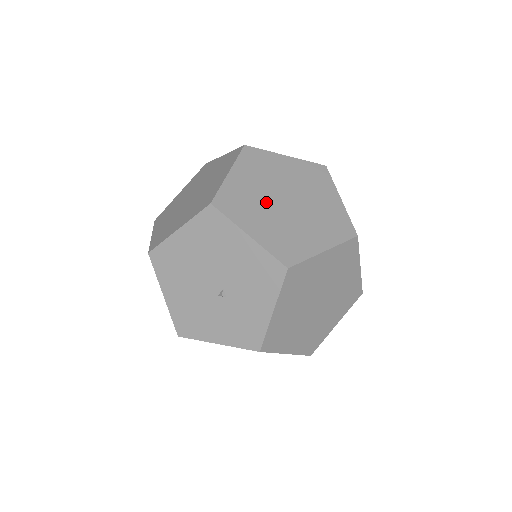
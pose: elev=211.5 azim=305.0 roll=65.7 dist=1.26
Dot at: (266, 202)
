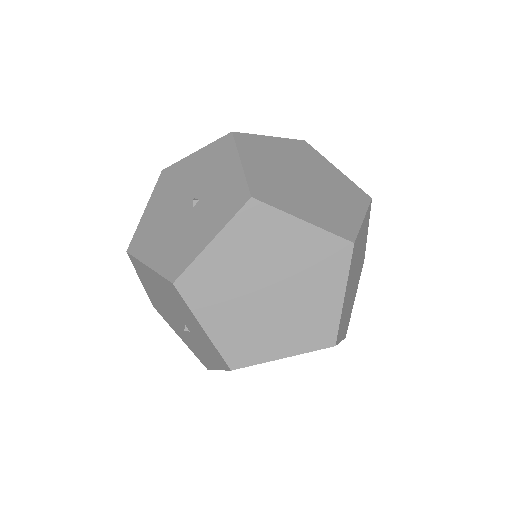
Dot at: occluded
